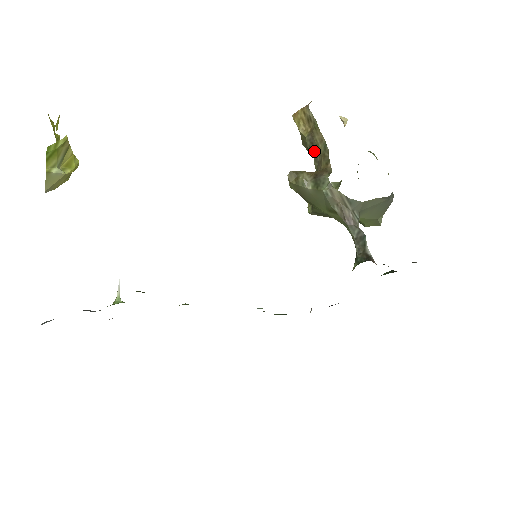
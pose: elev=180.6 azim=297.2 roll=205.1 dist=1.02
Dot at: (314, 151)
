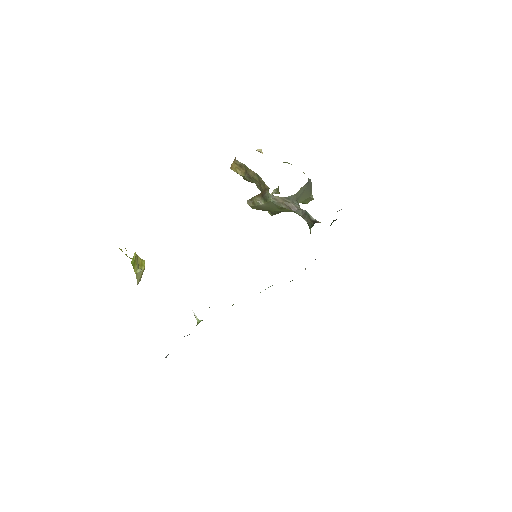
Dot at: (253, 181)
